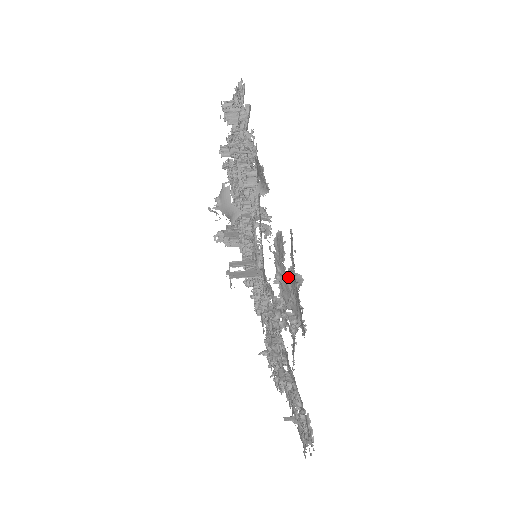
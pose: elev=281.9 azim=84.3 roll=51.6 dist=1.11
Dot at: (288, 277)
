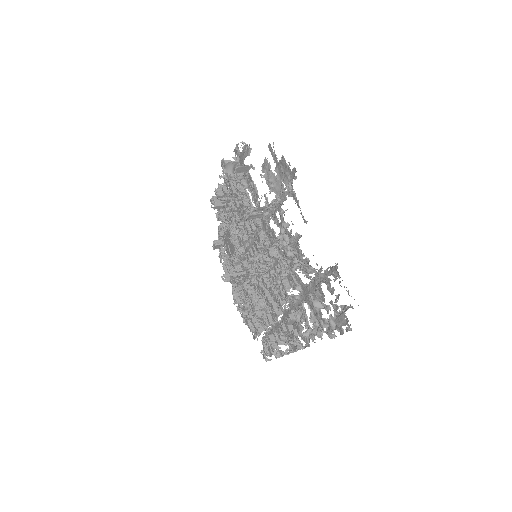
Dot at: (276, 175)
